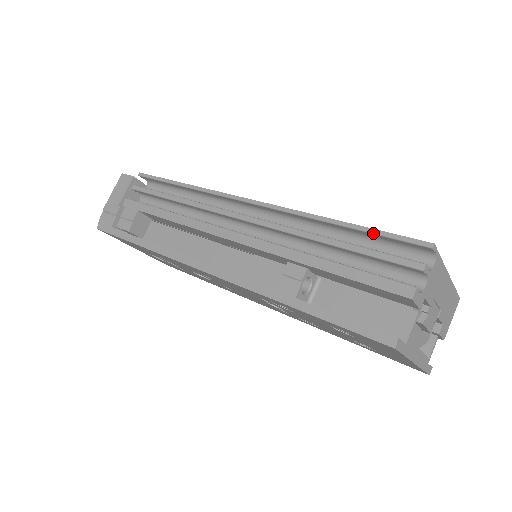
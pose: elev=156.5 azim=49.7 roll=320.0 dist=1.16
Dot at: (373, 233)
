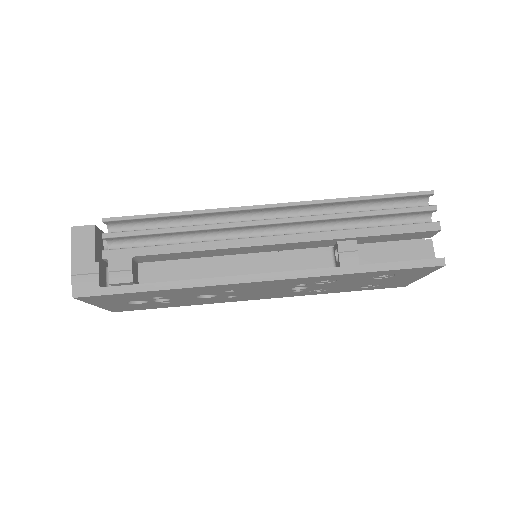
Dot at: (390, 197)
